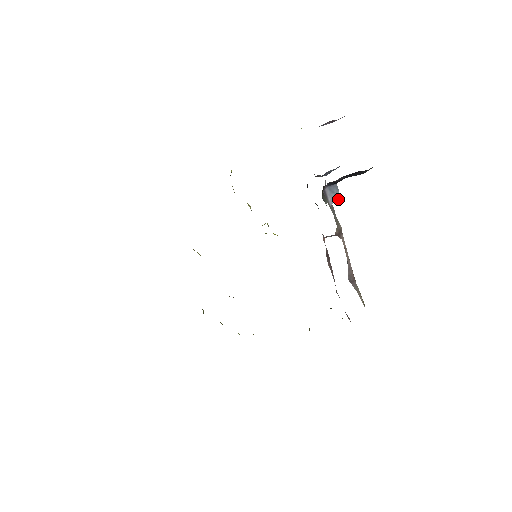
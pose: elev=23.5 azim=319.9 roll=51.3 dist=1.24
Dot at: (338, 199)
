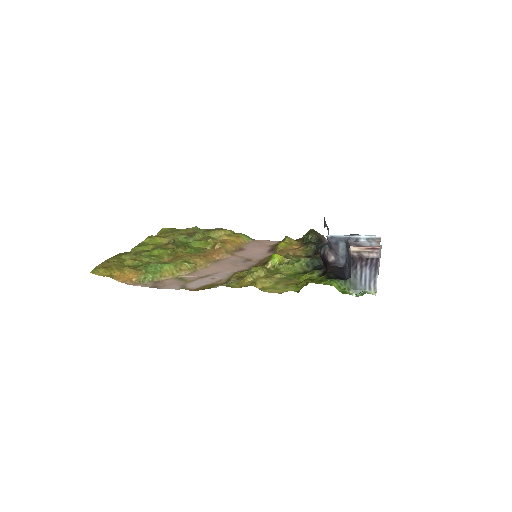
Dot at: occluded
